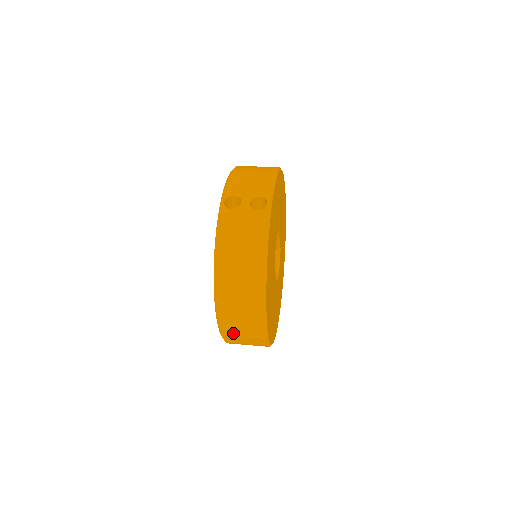
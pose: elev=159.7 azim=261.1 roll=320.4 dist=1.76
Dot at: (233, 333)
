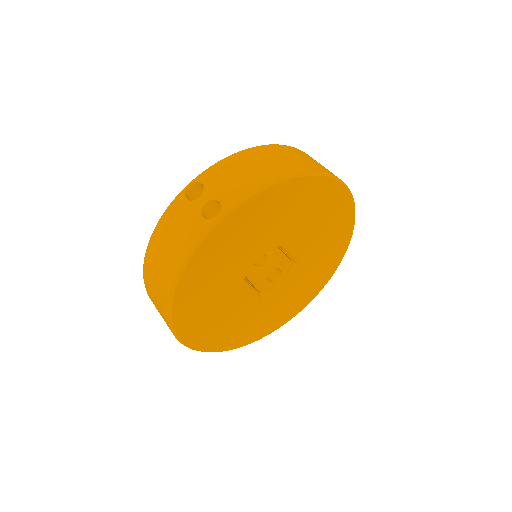
Dot at: occluded
